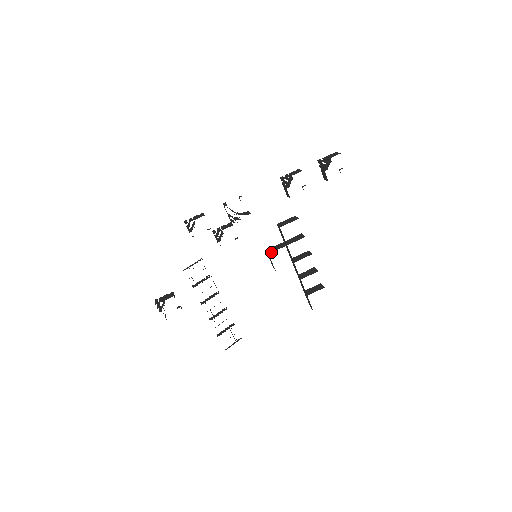
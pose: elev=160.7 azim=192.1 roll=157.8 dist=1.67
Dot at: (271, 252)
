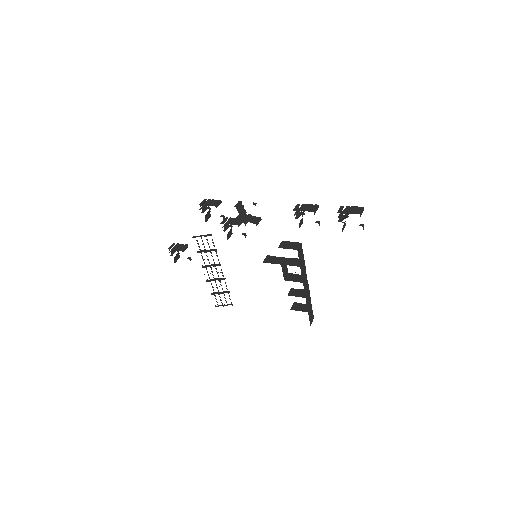
Dot at: (265, 262)
